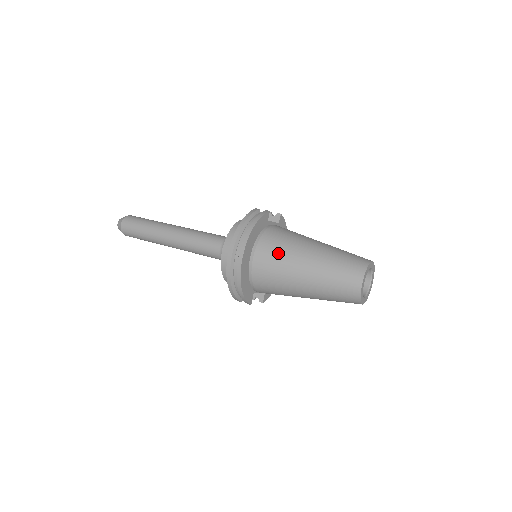
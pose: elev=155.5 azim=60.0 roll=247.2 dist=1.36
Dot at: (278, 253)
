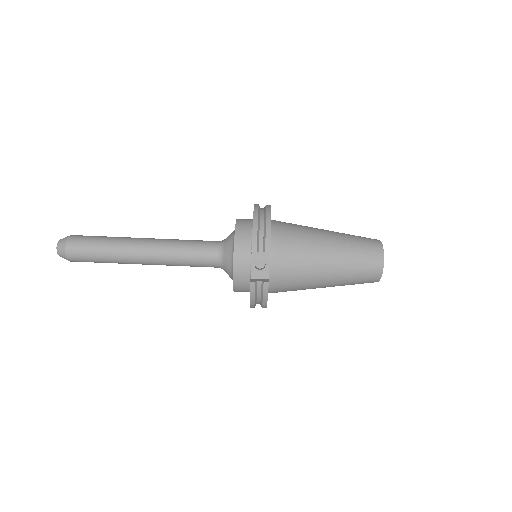
Dot at: occluded
